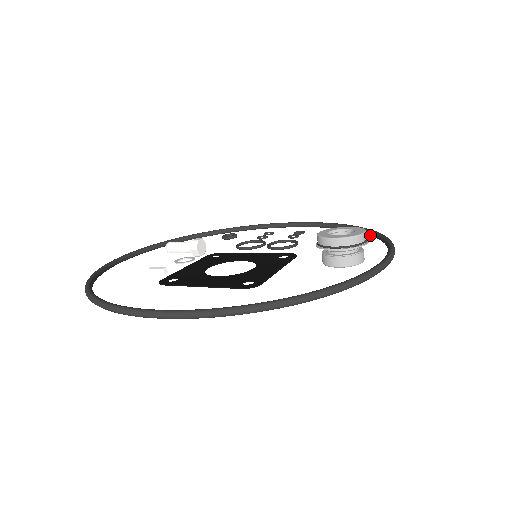
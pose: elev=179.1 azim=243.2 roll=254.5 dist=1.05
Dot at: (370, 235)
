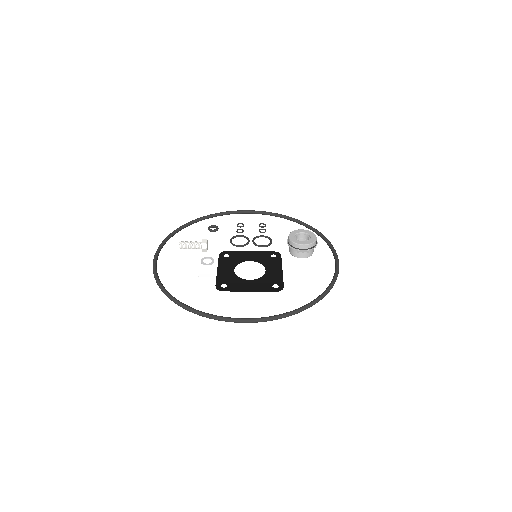
Dot at: occluded
